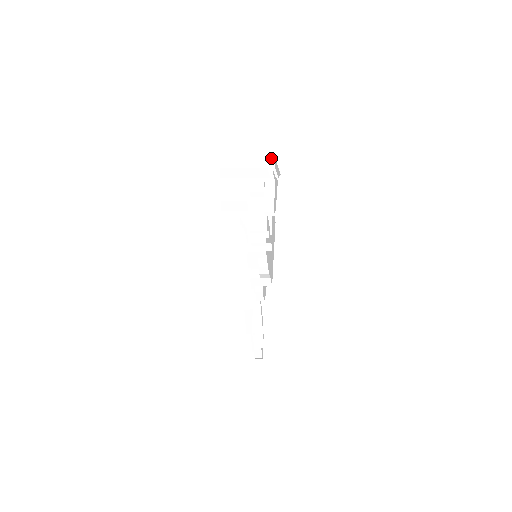
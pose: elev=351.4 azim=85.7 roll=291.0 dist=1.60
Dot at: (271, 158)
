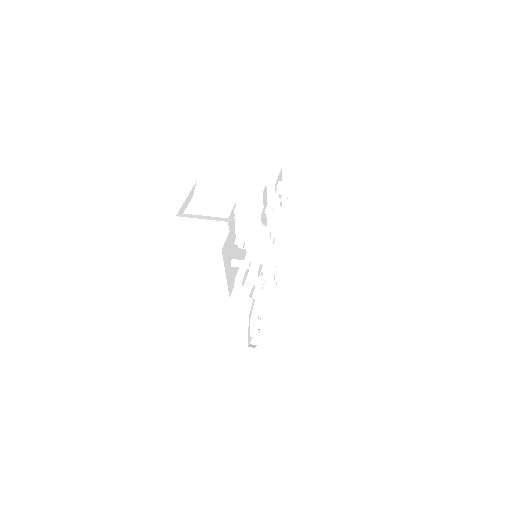
Dot at: (243, 189)
